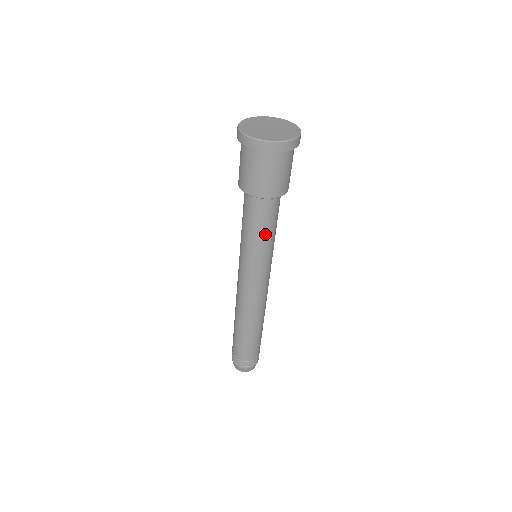
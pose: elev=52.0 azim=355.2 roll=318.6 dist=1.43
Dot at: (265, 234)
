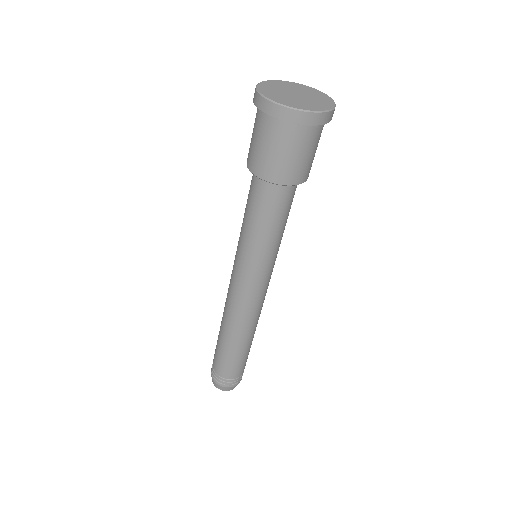
Dot at: occluded
